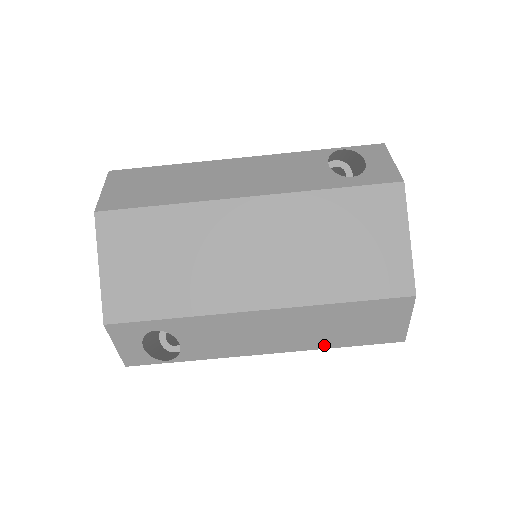
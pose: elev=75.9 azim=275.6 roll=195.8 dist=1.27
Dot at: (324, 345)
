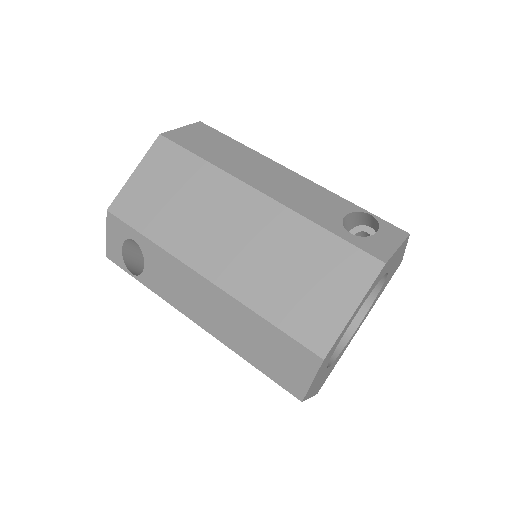
Dot at: (239, 351)
